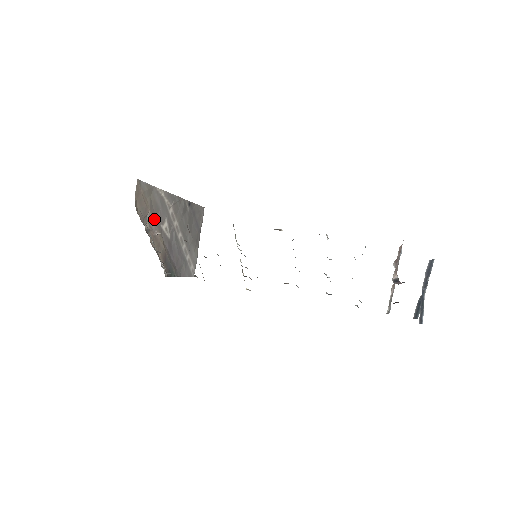
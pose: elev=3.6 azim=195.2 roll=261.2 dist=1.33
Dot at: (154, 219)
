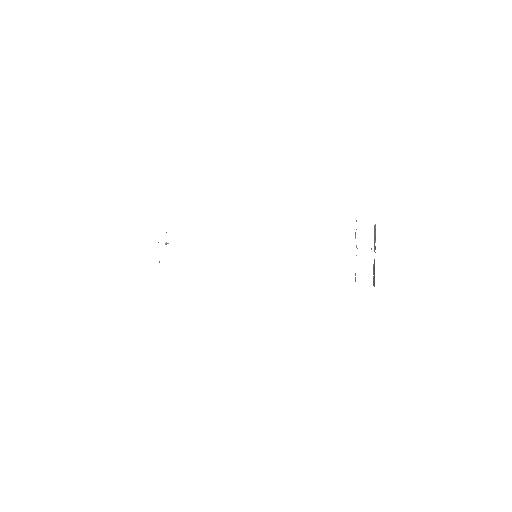
Dot at: occluded
